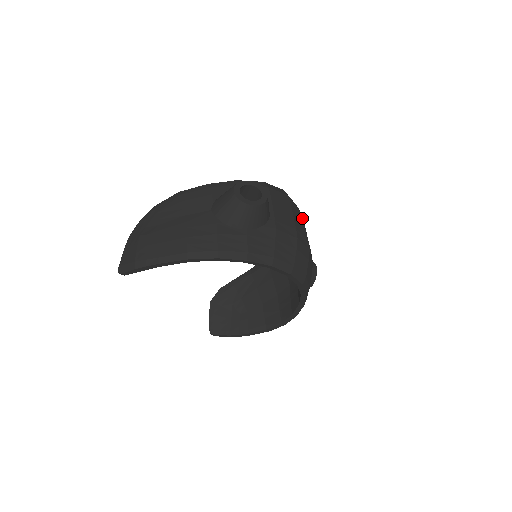
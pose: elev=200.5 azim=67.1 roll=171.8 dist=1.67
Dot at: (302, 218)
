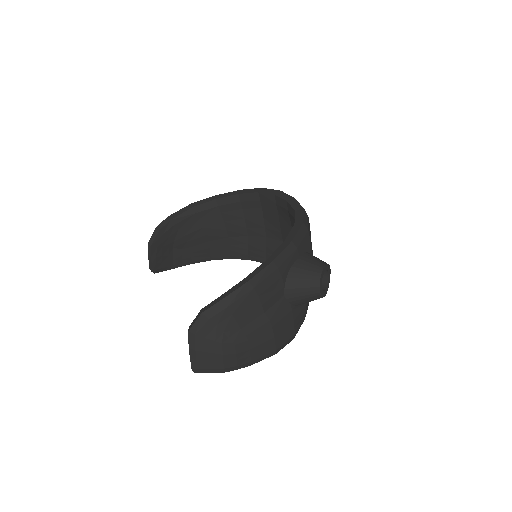
Dot at: occluded
